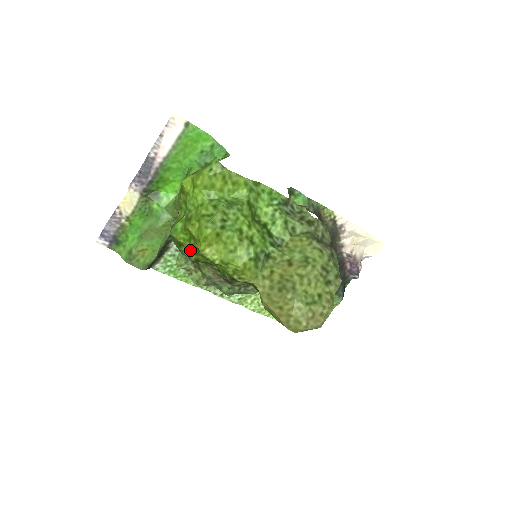
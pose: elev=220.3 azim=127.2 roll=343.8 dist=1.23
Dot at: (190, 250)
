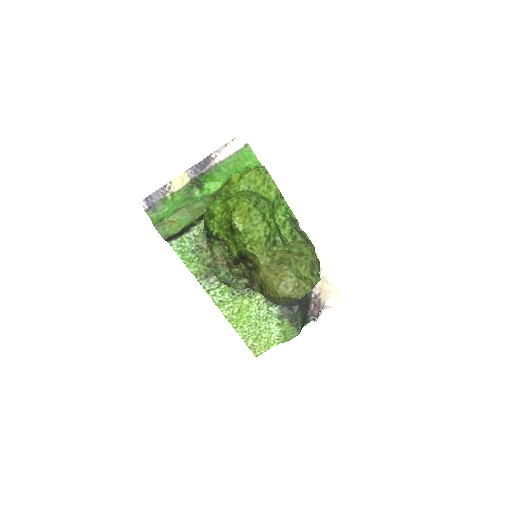
Dot at: (217, 223)
